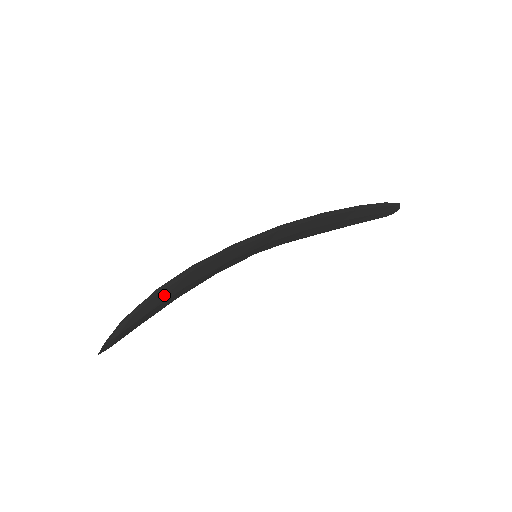
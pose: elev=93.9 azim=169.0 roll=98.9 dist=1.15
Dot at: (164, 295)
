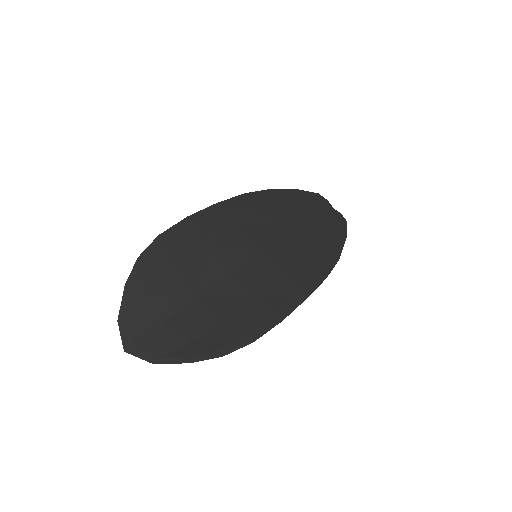
Dot at: (215, 343)
